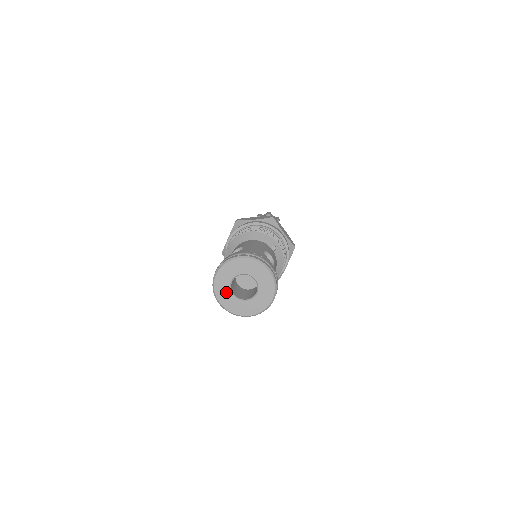
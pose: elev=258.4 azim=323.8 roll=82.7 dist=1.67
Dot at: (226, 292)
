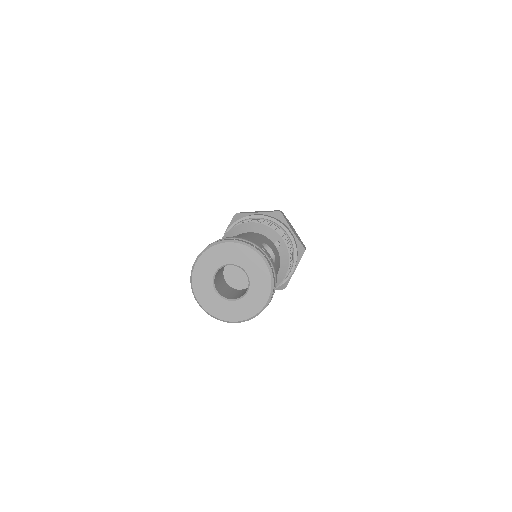
Dot at: (207, 288)
